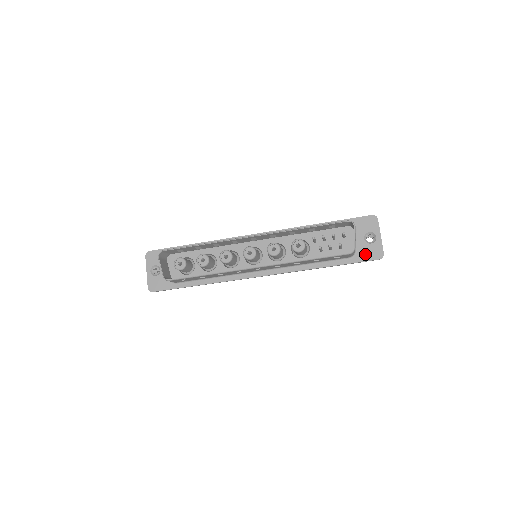
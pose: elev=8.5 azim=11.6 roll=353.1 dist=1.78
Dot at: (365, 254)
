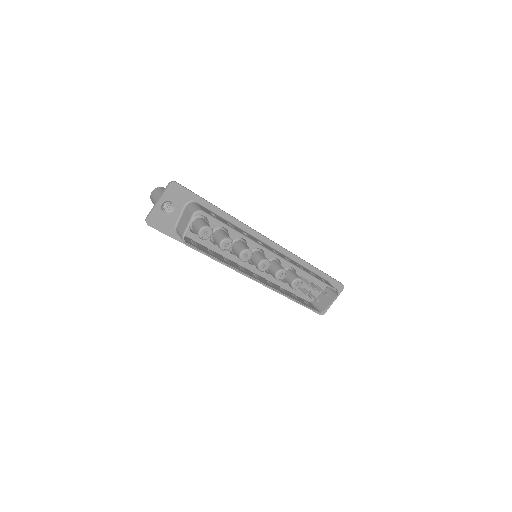
Dot at: occluded
